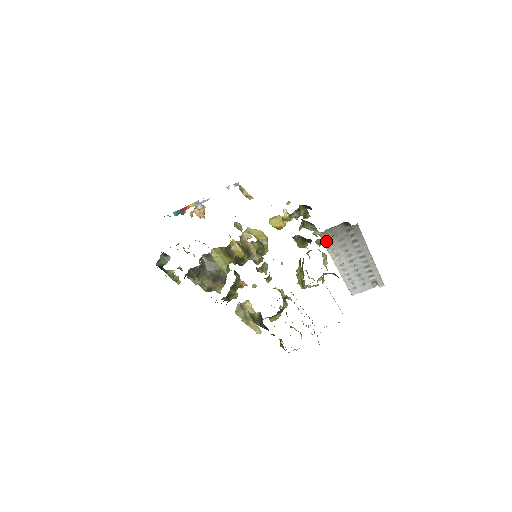
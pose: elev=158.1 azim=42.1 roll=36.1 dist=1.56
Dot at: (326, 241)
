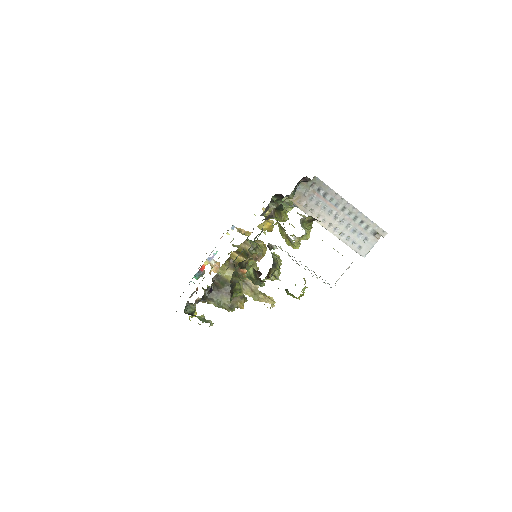
Dot at: (299, 205)
